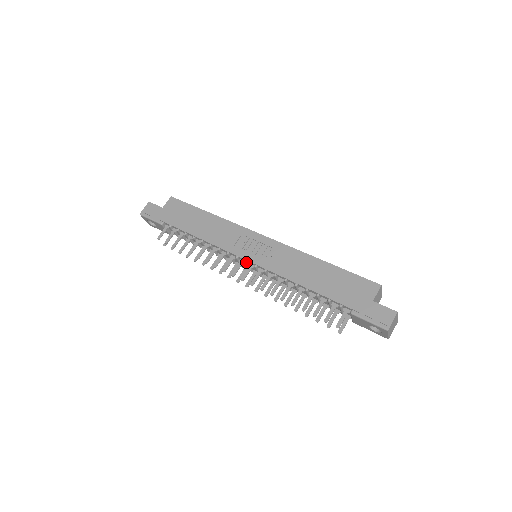
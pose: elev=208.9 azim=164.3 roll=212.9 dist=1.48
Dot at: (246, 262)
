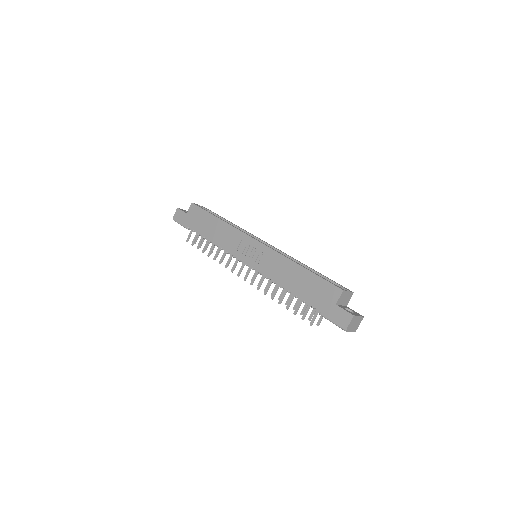
Dot at: (246, 265)
